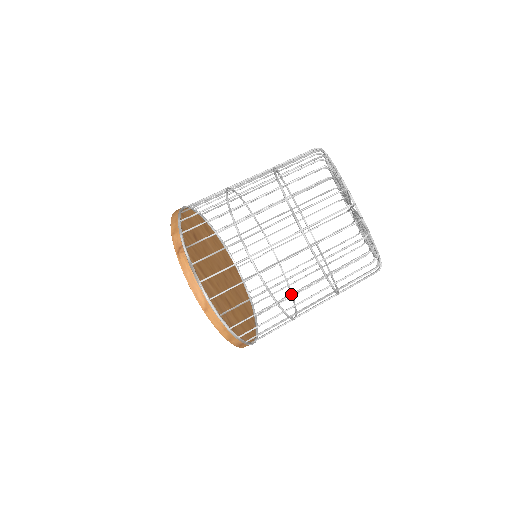
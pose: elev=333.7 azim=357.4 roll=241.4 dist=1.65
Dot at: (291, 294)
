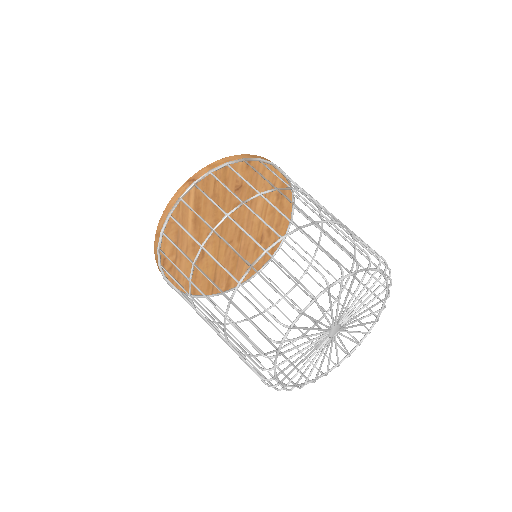
Dot at: (200, 305)
